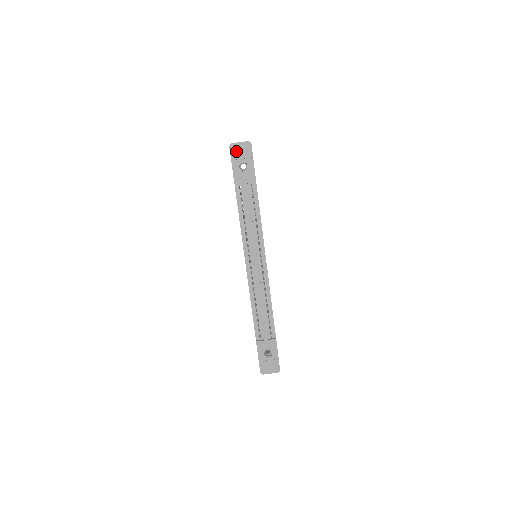
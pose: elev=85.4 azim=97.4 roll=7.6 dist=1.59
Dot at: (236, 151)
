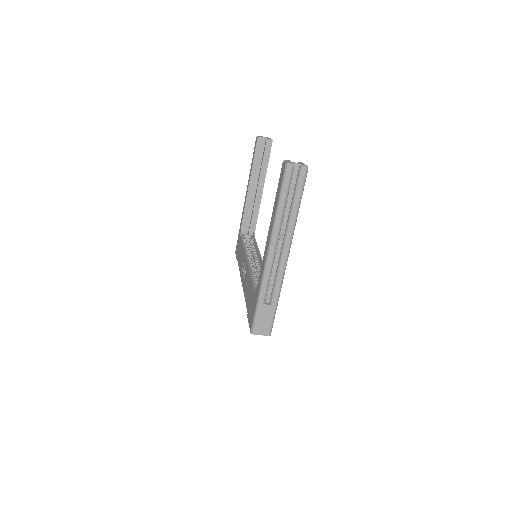
Dot at: occluded
